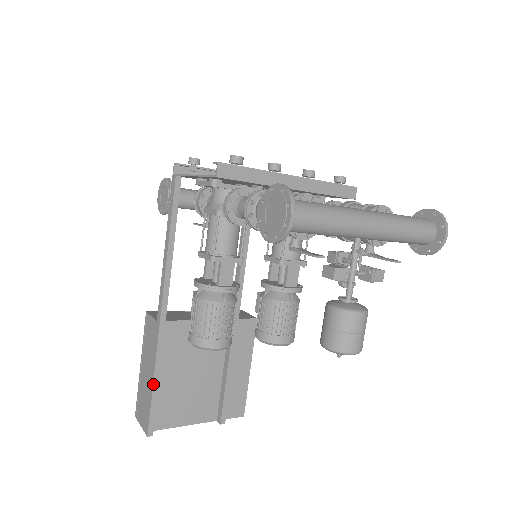
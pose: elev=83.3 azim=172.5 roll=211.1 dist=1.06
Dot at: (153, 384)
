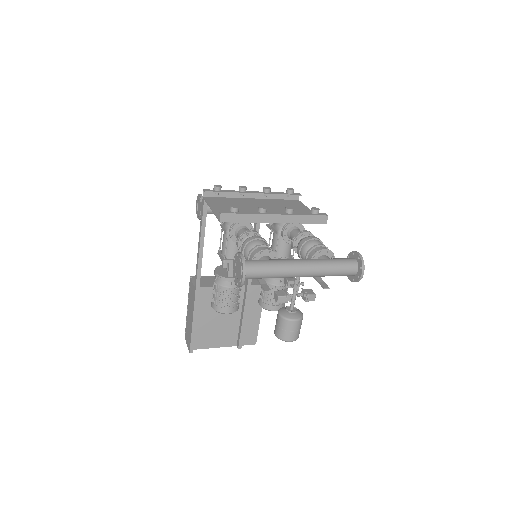
Dot at: (192, 324)
